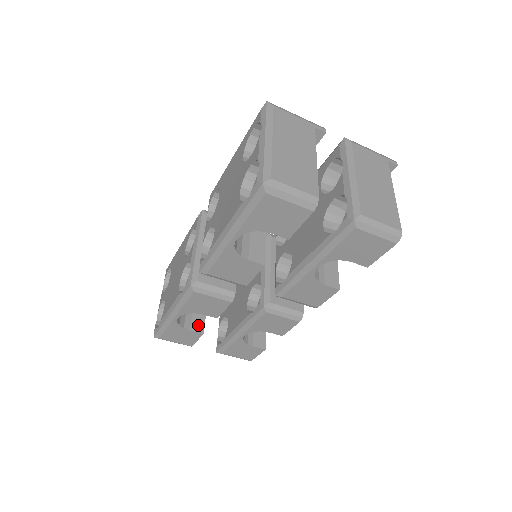
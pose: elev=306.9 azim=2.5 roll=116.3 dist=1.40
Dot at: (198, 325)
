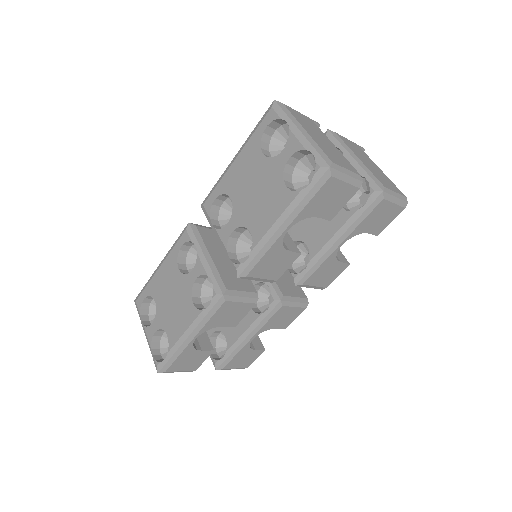
Dot at: (206, 343)
